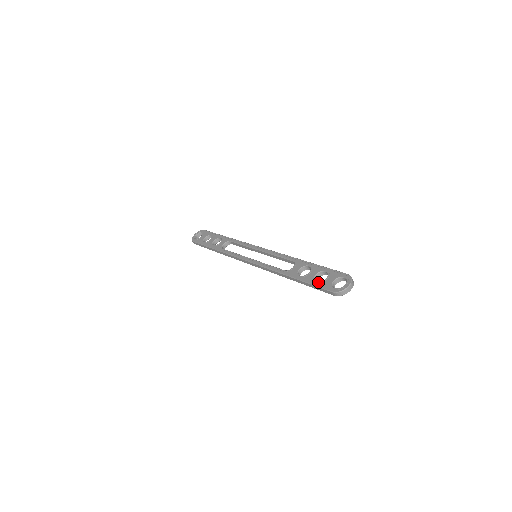
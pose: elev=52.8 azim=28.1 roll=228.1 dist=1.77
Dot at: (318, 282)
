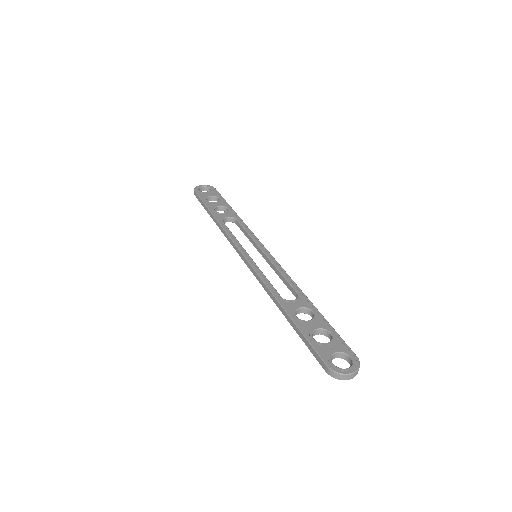
Dot at: (315, 341)
